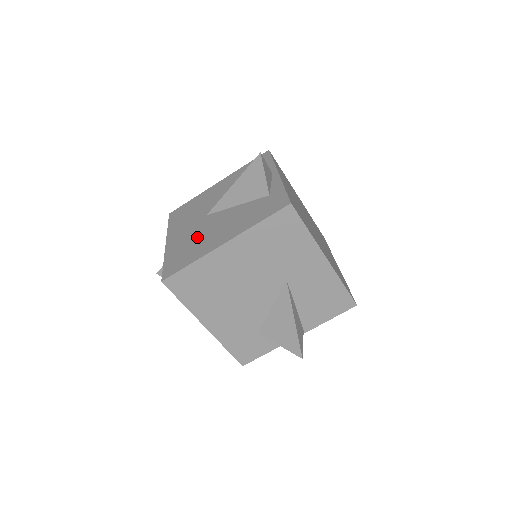
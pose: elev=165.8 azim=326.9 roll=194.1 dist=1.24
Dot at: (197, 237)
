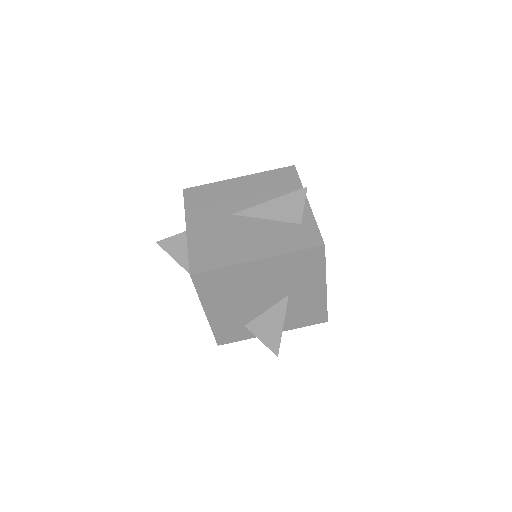
Dot at: (225, 238)
